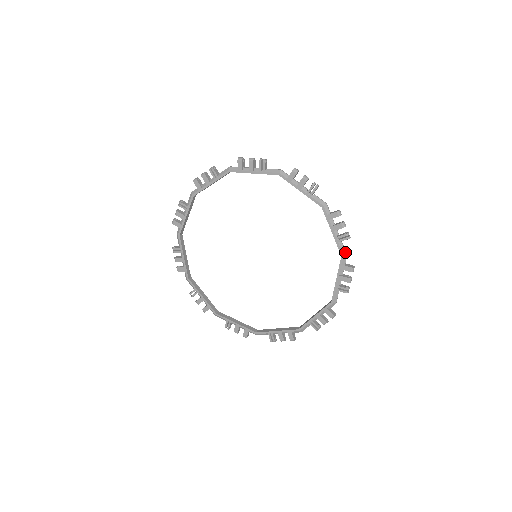
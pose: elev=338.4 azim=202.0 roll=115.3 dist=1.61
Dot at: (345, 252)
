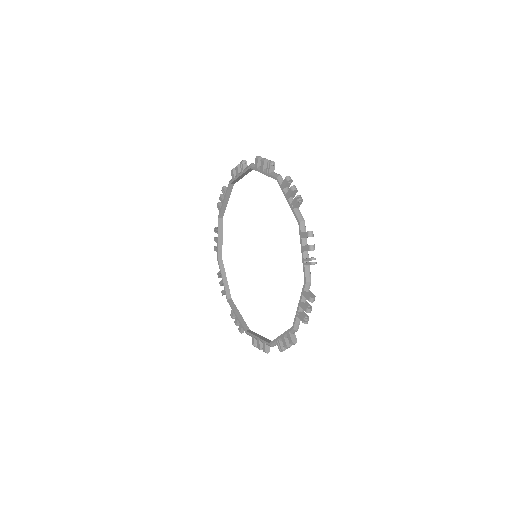
Dot at: (301, 217)
